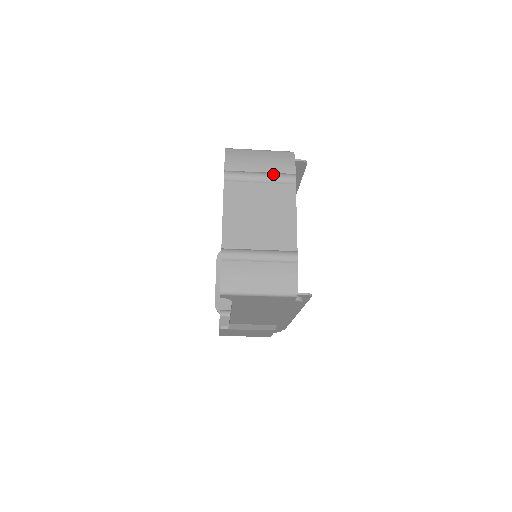
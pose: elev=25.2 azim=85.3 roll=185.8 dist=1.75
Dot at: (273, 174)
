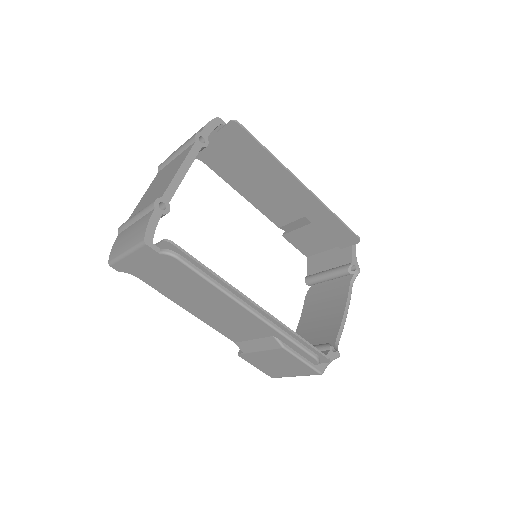
Dot at: (184, 144)
